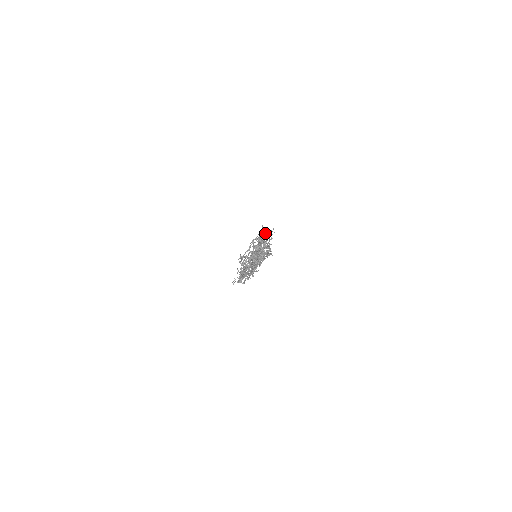
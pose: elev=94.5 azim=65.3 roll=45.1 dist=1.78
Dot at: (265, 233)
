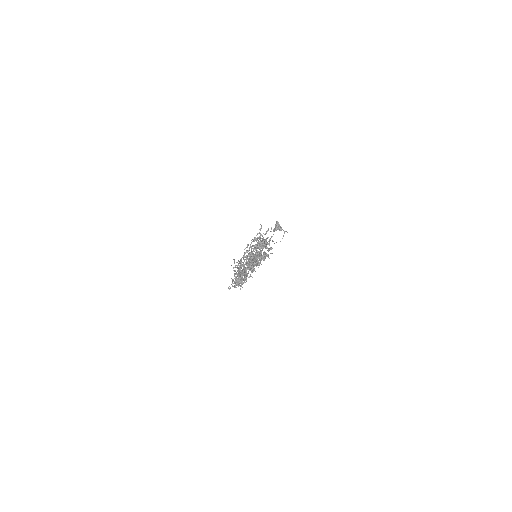
Dot at: occluded
